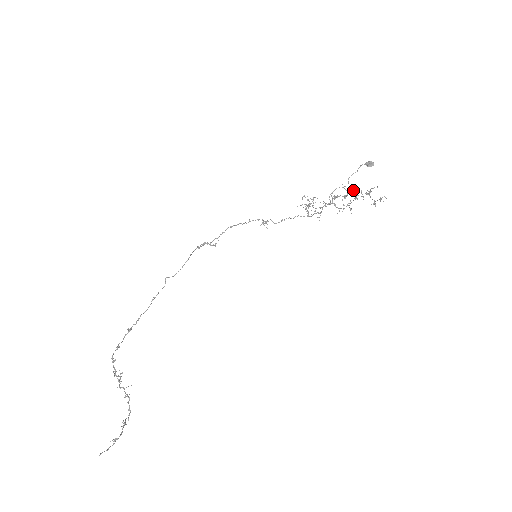
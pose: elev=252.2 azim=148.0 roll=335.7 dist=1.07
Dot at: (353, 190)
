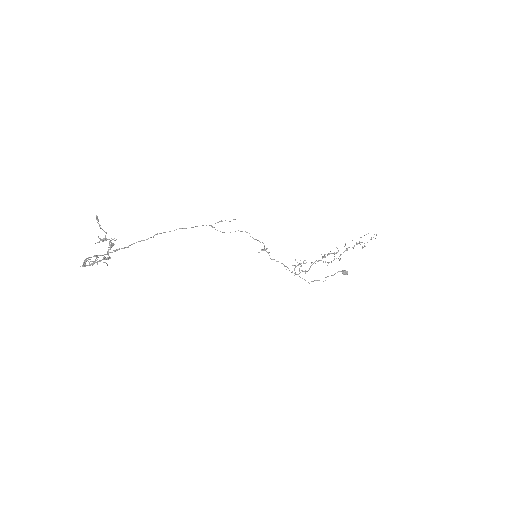
Dot at: (345, 244)
